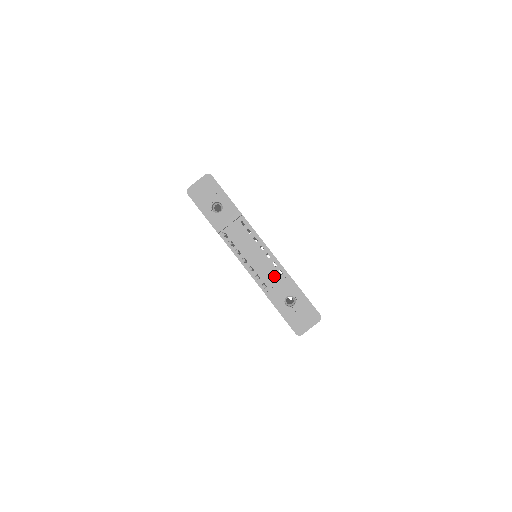
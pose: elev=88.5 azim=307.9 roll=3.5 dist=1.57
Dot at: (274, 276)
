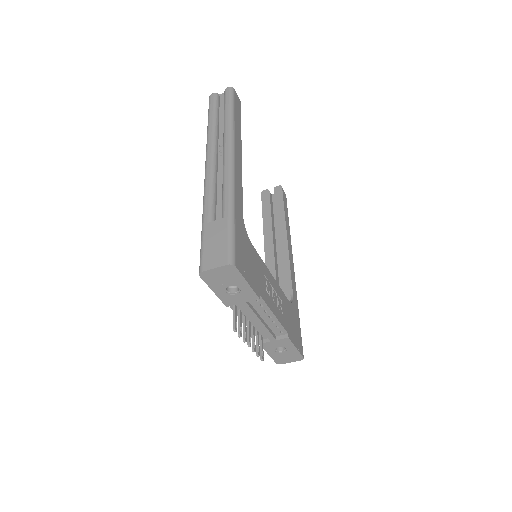
Dot at: (273, 337)
